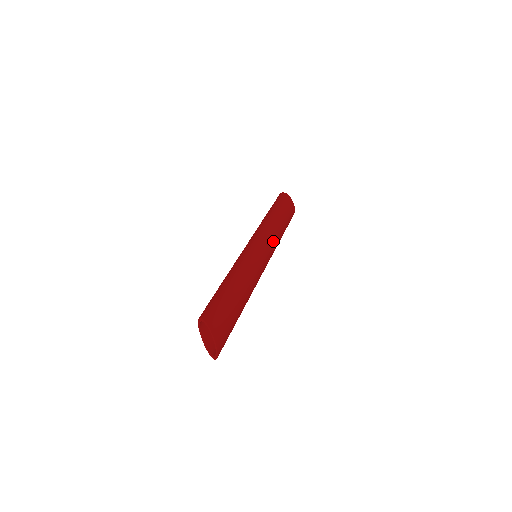
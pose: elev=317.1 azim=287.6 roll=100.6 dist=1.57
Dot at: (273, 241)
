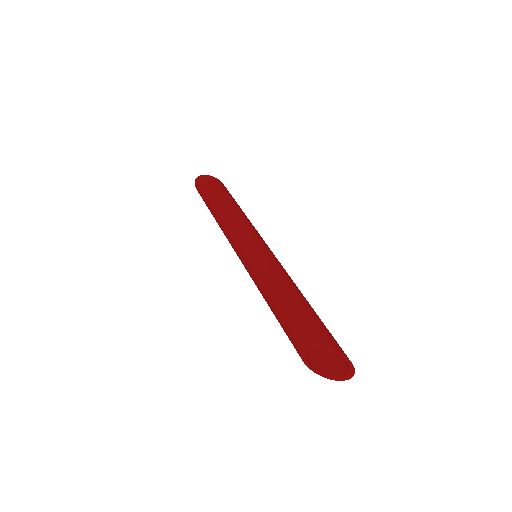
Dot at: occluded
